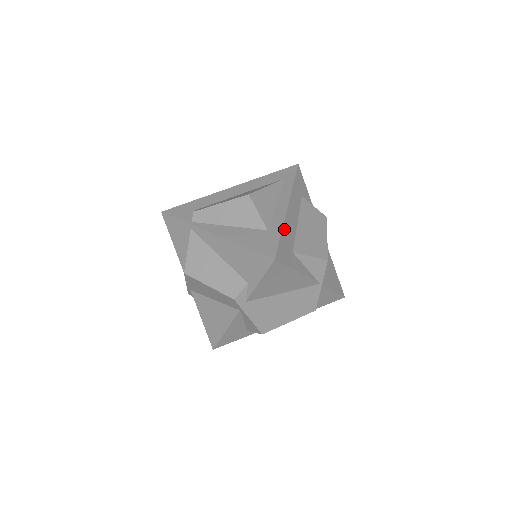
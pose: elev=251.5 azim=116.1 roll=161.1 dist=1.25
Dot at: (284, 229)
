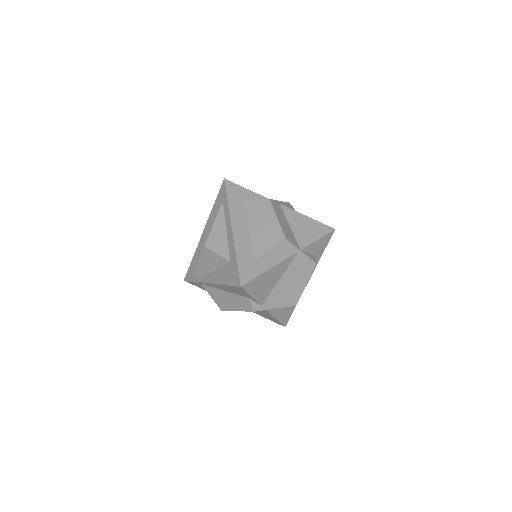
Dot at: (238, 253)
